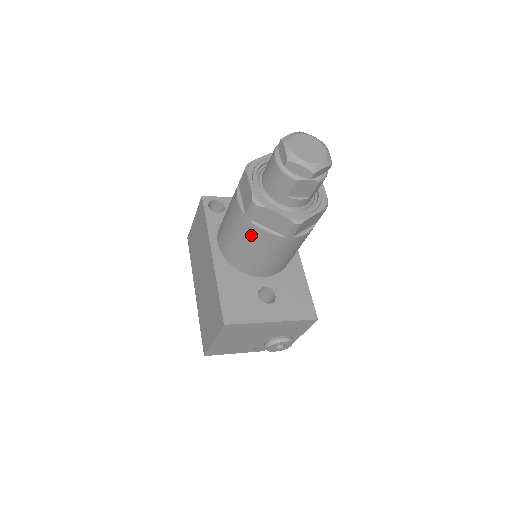
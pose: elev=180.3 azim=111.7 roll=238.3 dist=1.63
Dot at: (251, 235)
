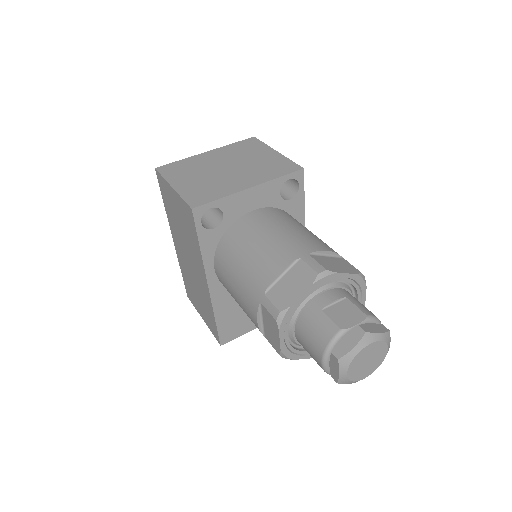
Dot at: occluded
